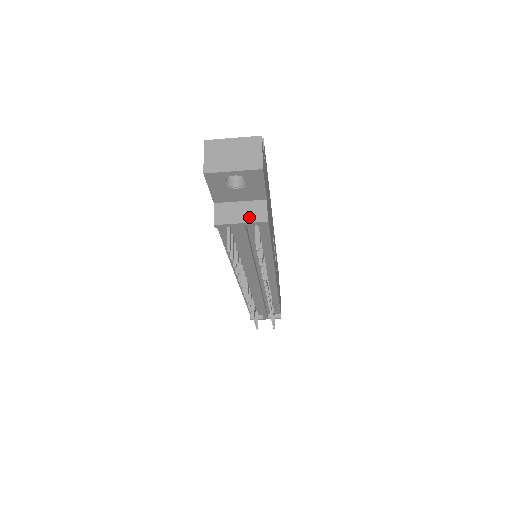
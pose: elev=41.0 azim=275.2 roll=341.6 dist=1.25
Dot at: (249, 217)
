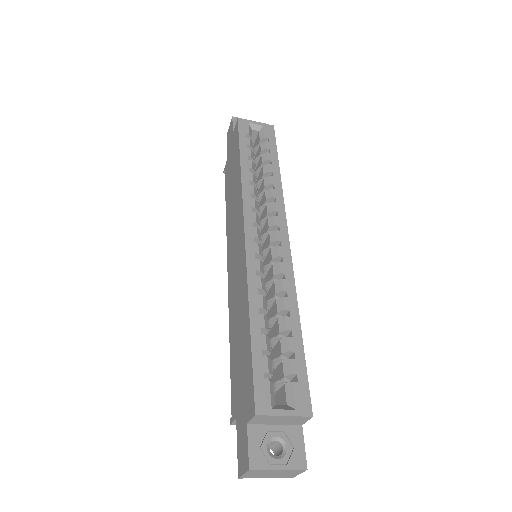
Dot at: occluded
